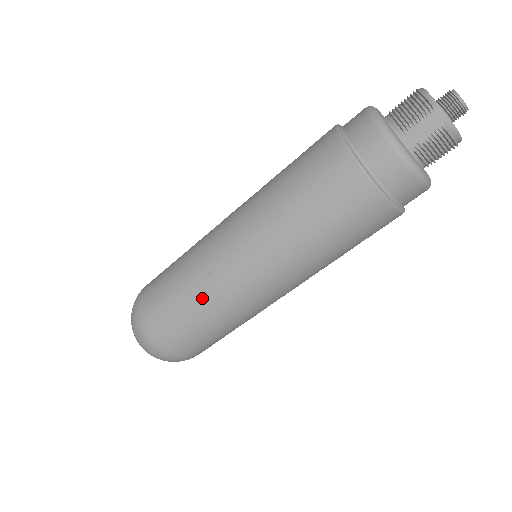
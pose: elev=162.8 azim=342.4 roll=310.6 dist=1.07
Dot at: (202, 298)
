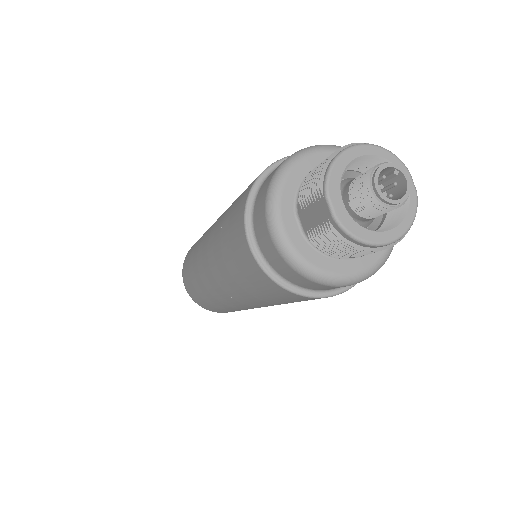
Dot at: (195, 276)
